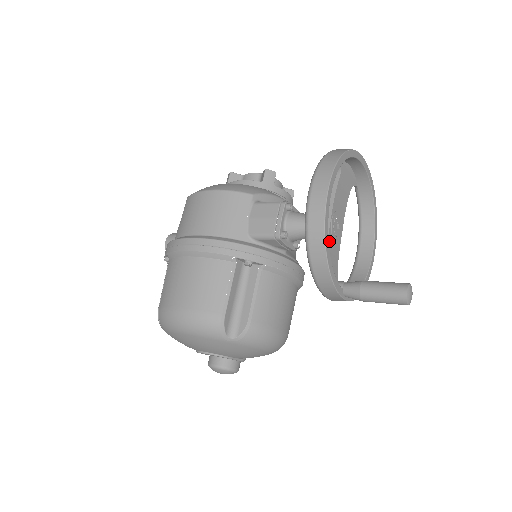
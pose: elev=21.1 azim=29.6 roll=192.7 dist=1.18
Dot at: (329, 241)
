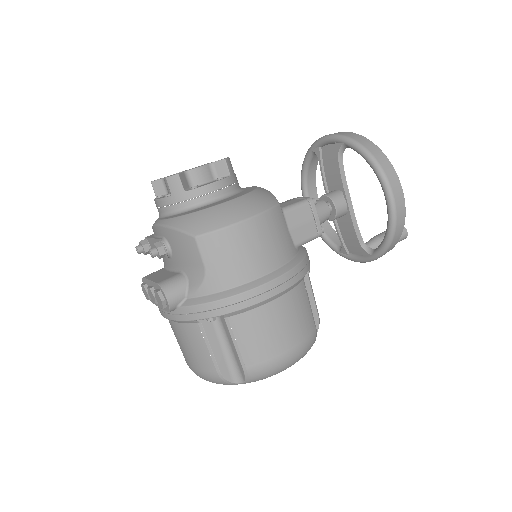
Dot at: (353, 219)
